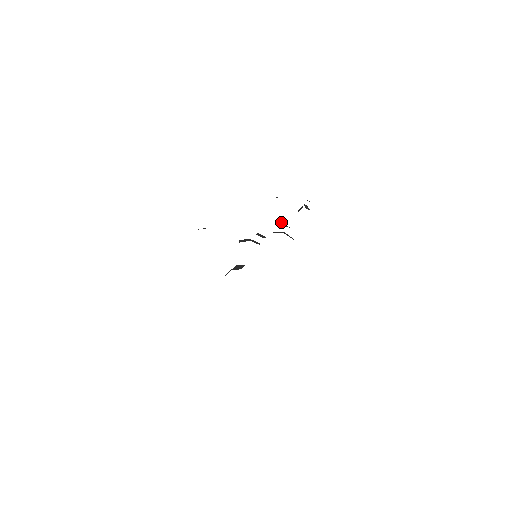
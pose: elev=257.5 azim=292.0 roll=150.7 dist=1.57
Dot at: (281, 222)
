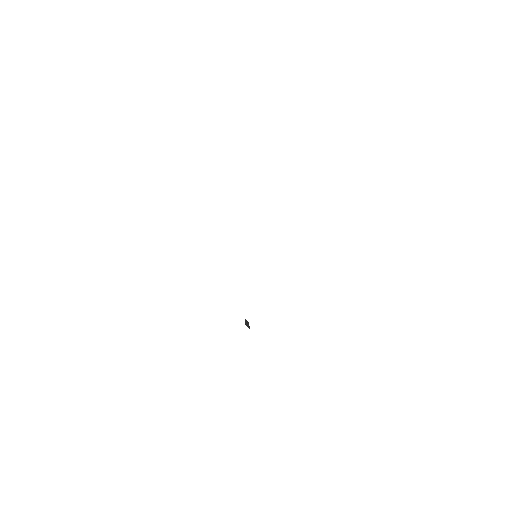
Dot at: occluded
